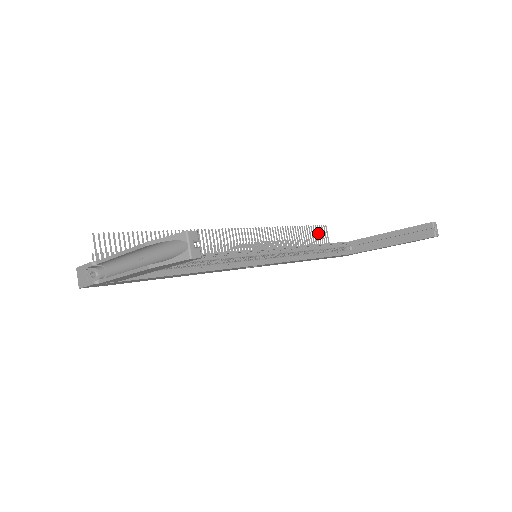
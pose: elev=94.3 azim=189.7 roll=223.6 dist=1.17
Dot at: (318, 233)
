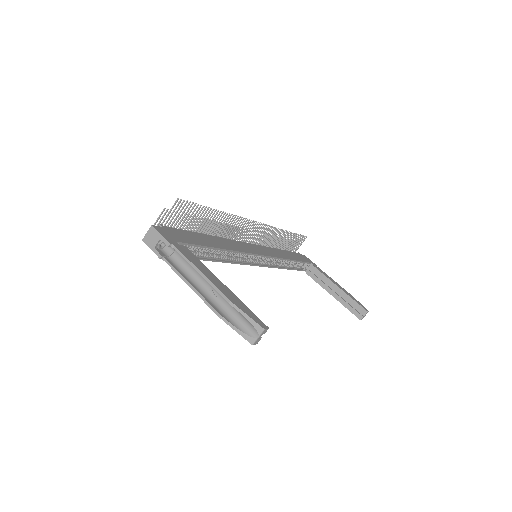
Dot at: (298, 240)
